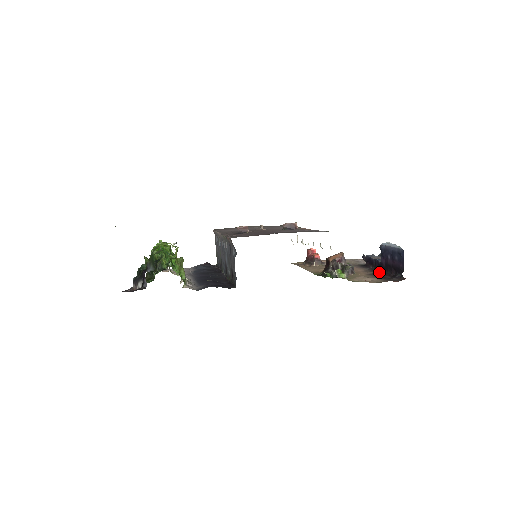
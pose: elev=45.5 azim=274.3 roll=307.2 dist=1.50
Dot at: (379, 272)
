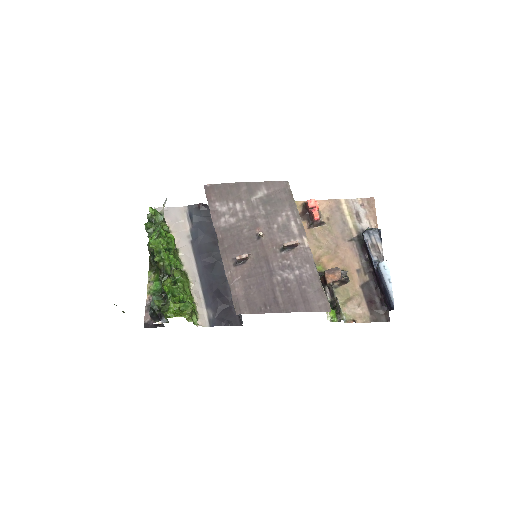
Dot at: (372, 280)
